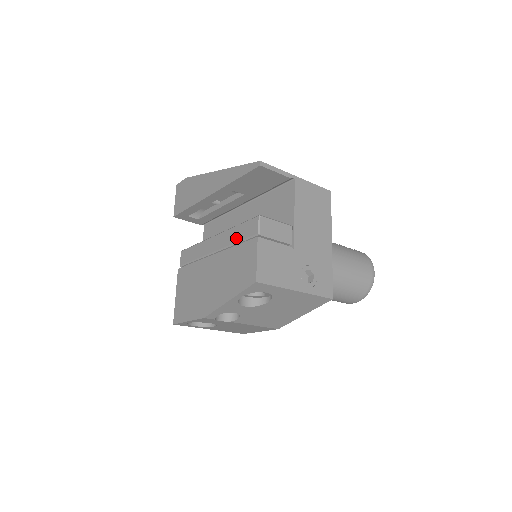
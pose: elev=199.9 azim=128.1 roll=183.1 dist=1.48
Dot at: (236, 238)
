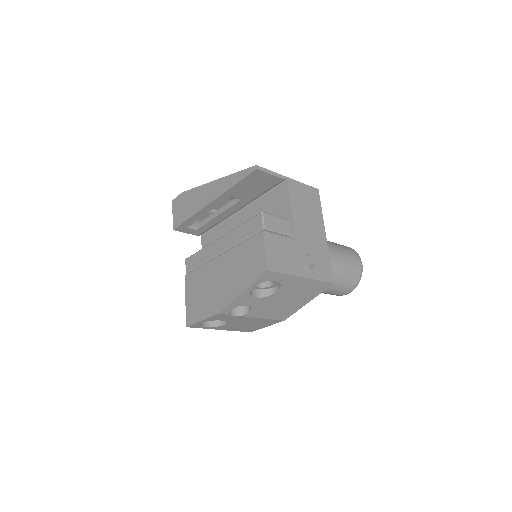
Dot at: (241, 236)
